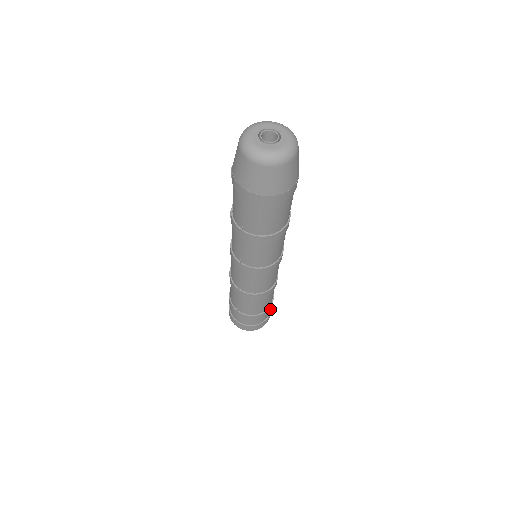
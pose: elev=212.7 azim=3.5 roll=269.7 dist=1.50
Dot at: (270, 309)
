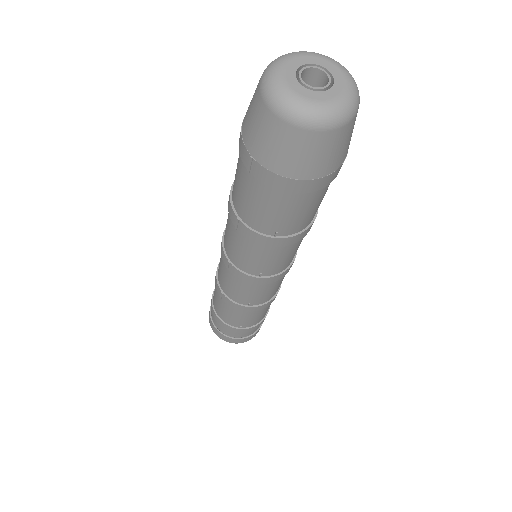
Dot at: occluded
